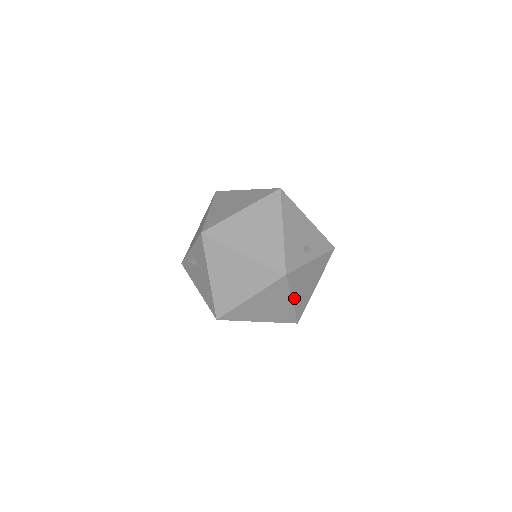
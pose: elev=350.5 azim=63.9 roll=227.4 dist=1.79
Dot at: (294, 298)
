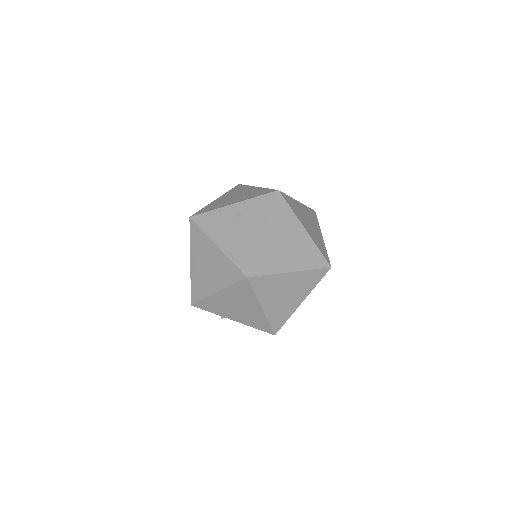
Dot at: occluded
